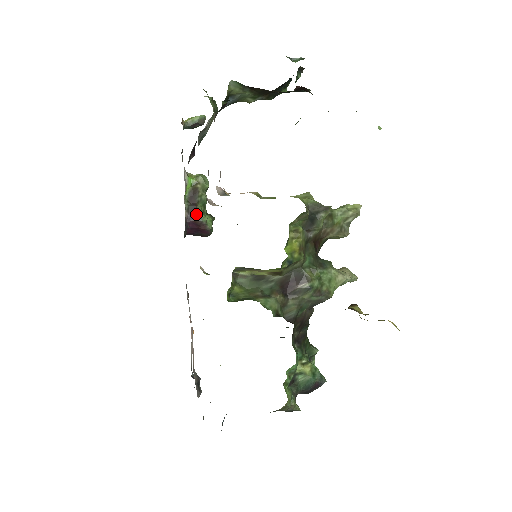
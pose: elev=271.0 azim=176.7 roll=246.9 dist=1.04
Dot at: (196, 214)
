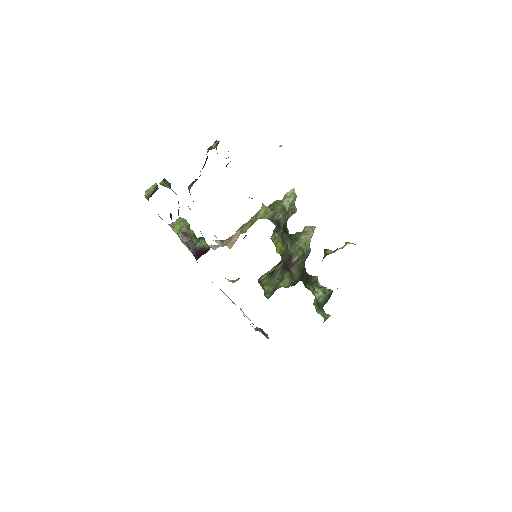
Dot at: (195, 246)
